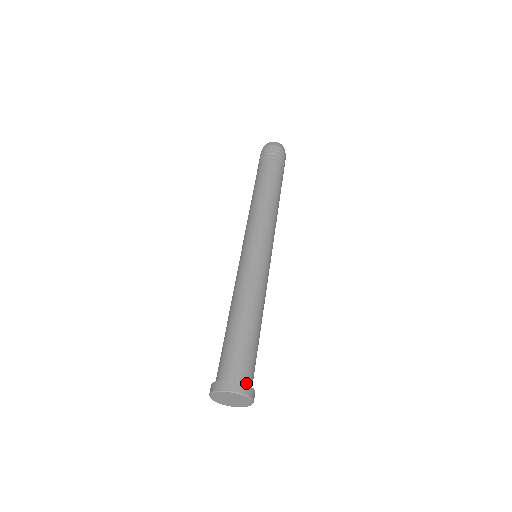
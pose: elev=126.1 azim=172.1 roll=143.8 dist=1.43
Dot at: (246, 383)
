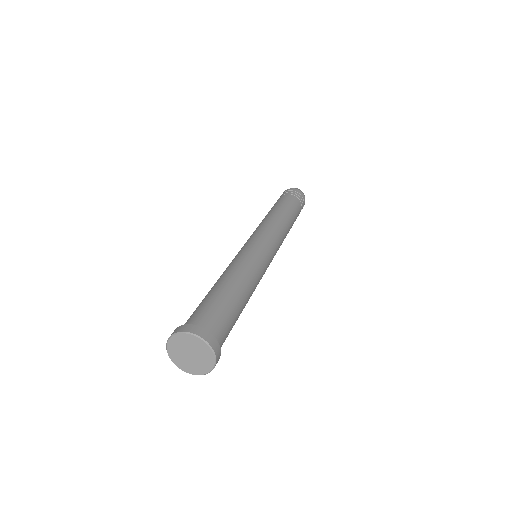
Dot at: occluded
